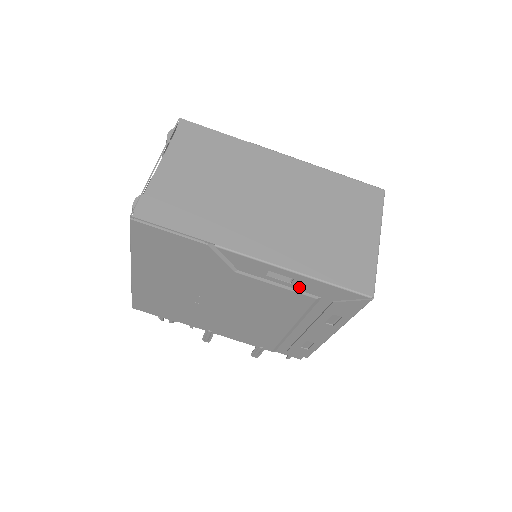
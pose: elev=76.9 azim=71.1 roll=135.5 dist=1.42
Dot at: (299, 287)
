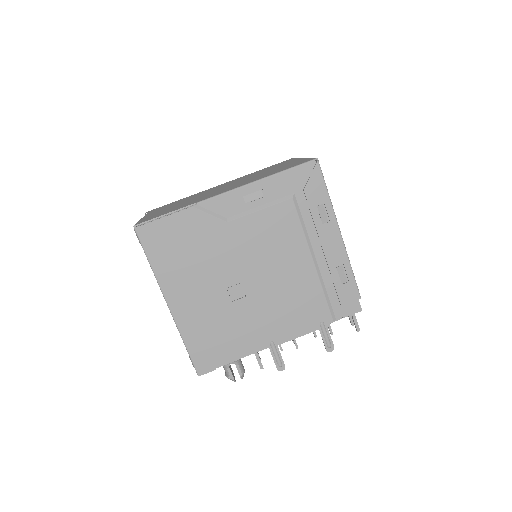
Dot at: (272, 195)
